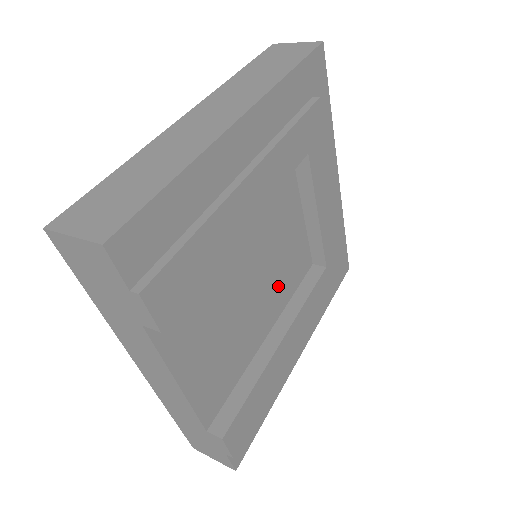
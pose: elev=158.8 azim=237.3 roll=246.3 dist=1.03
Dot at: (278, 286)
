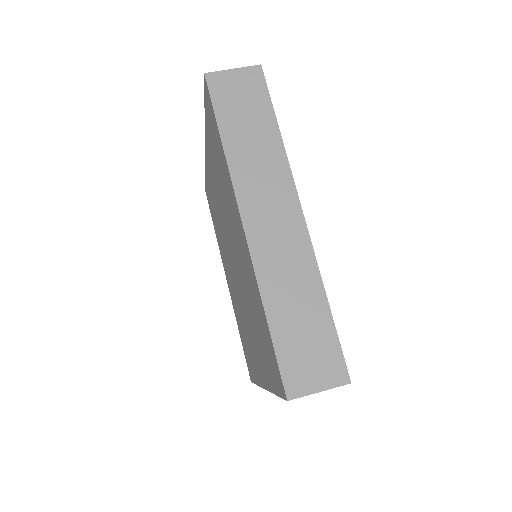
Dot at: occluded
